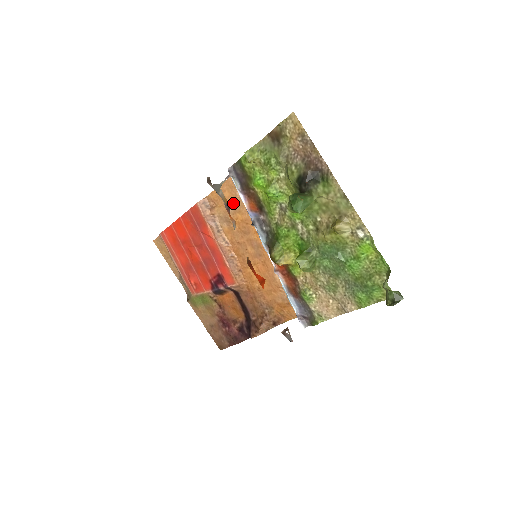
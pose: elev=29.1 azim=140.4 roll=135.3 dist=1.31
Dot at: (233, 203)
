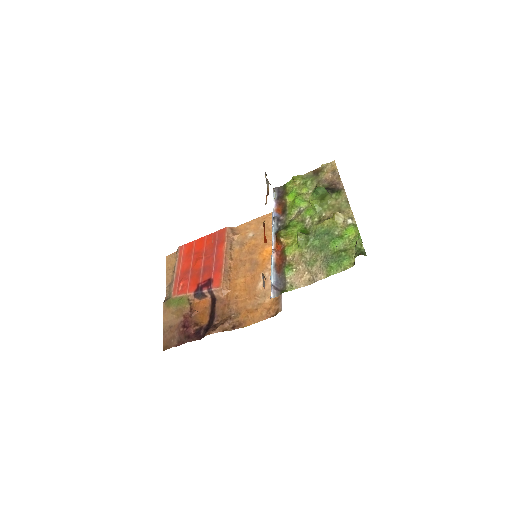
Dot at: (254, 232)
